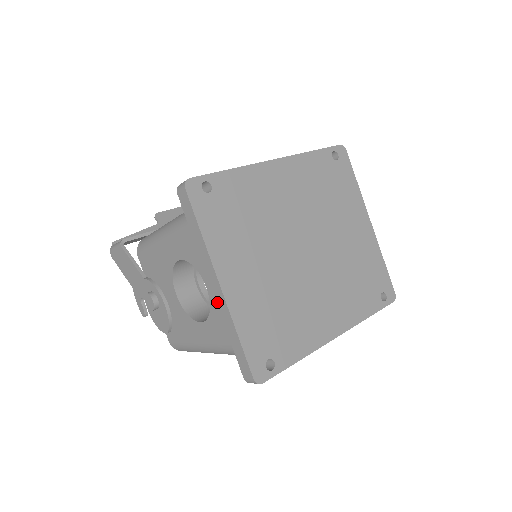
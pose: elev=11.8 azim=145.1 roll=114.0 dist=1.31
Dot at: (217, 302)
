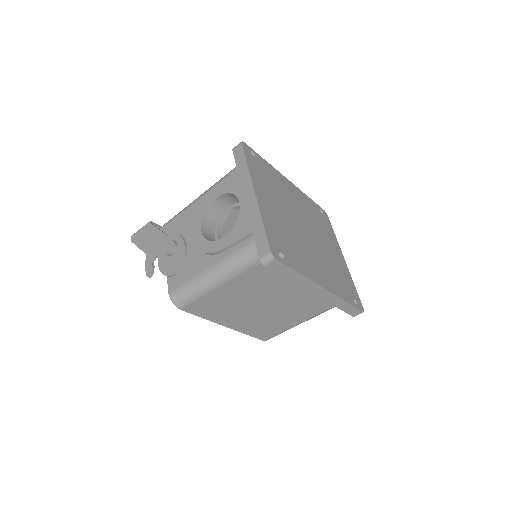
Dot at: (248, 207)
